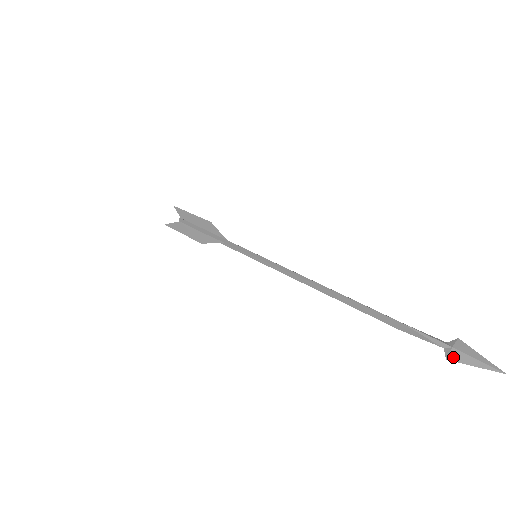
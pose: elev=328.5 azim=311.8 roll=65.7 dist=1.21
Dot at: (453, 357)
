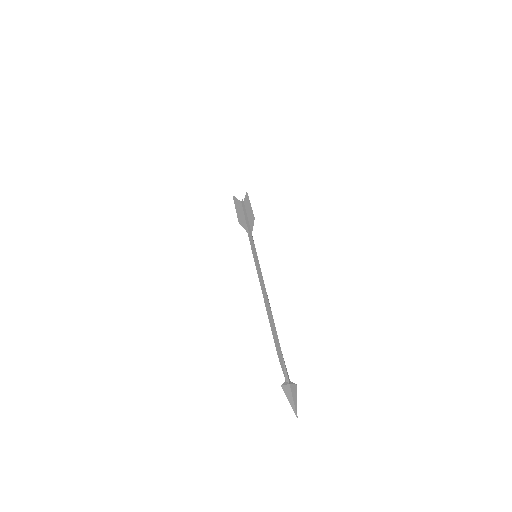
Dot at: (285, 388)
